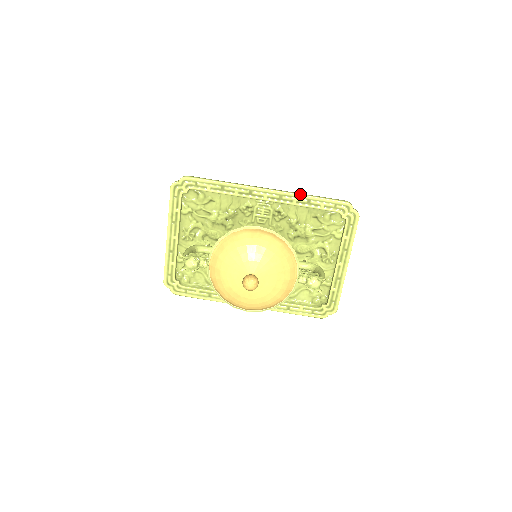
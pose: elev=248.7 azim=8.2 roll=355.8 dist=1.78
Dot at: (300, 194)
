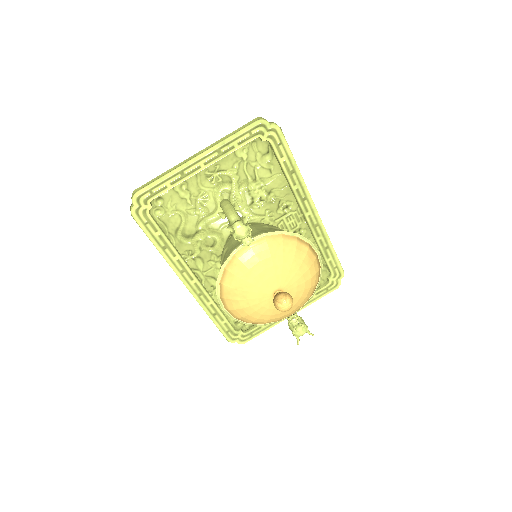
Dot at: occluded
